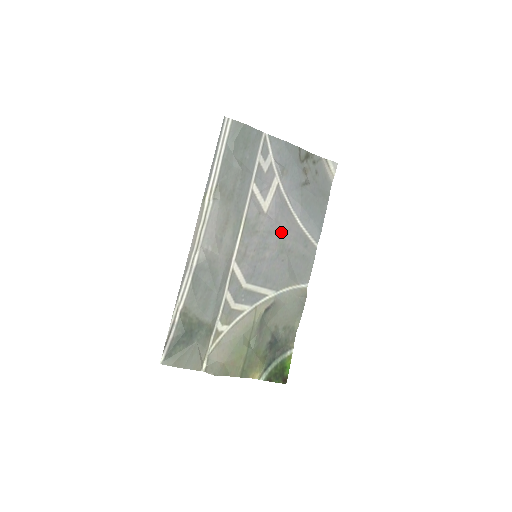
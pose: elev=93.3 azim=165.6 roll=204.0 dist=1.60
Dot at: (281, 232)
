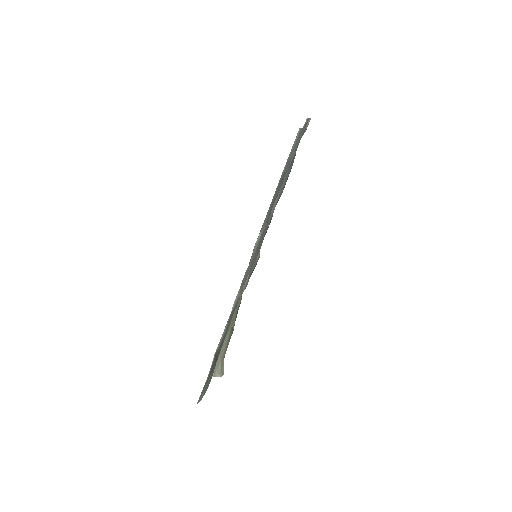
Dot at: occluded
